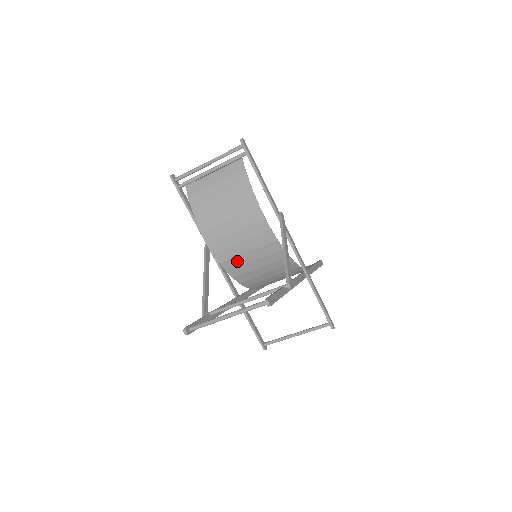
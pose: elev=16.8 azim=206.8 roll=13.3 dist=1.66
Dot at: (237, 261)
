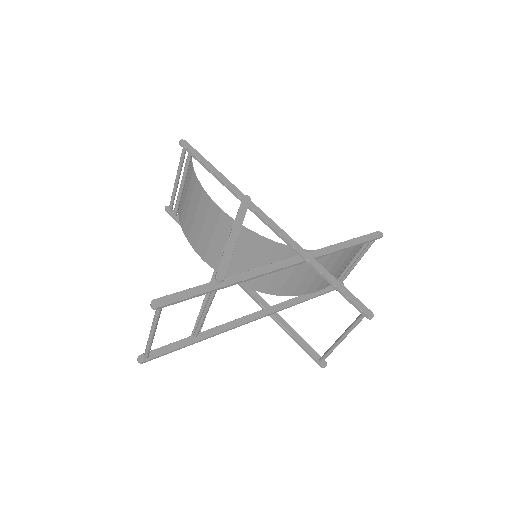
Dot at: (237, 269)
